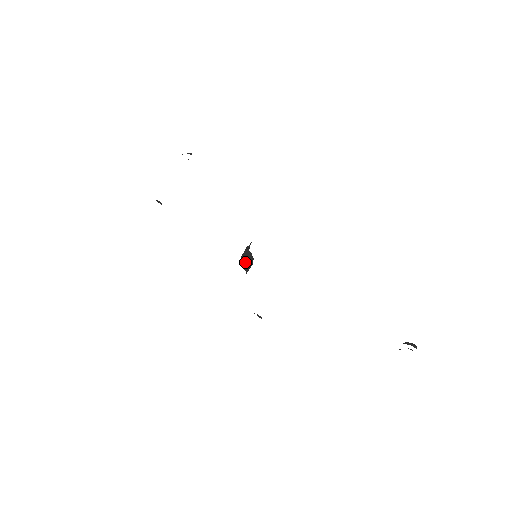
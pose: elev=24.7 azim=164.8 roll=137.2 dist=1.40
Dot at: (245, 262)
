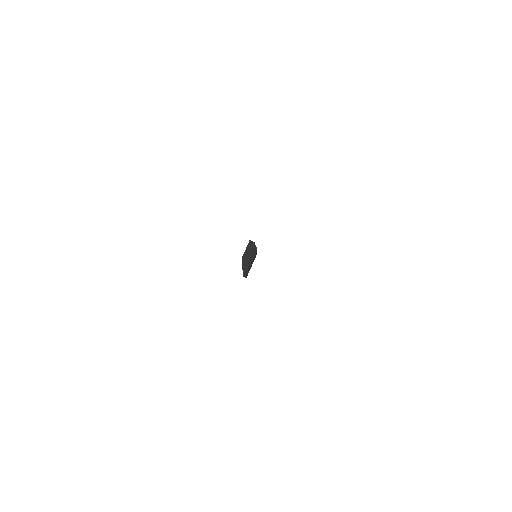
Dot at: (246, 263)
